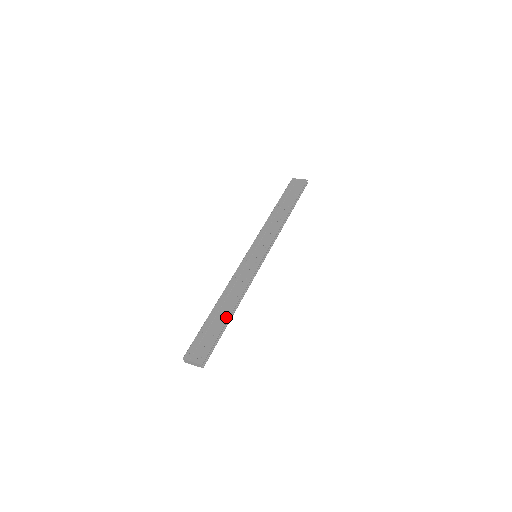
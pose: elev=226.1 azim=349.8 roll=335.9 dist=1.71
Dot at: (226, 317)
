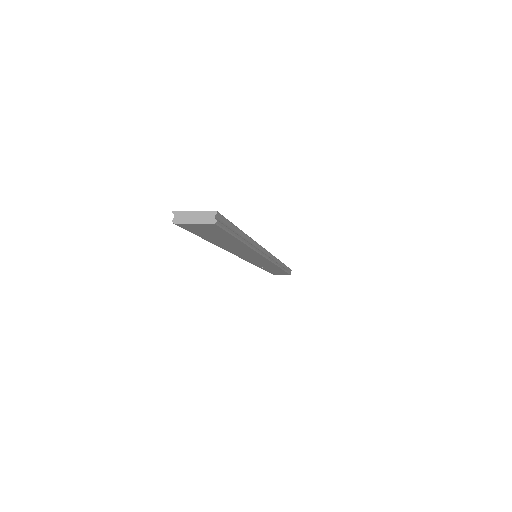
Dot at: occluded
